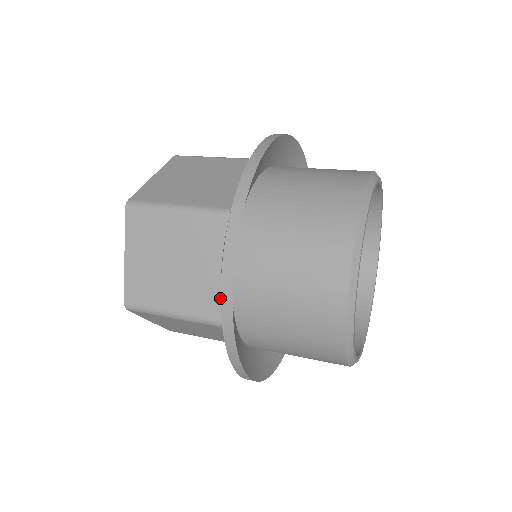
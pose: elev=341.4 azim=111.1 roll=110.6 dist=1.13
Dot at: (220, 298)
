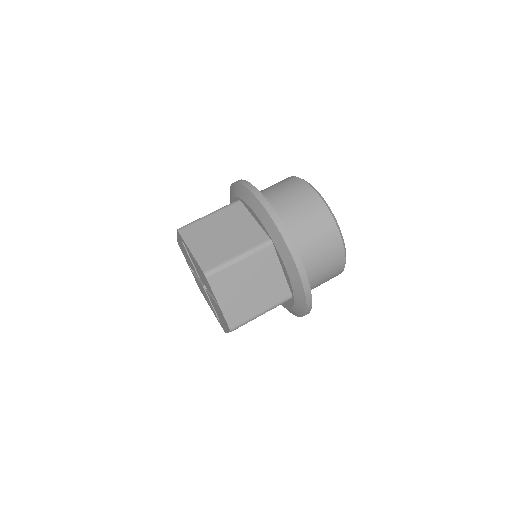
Dot at: occluded
